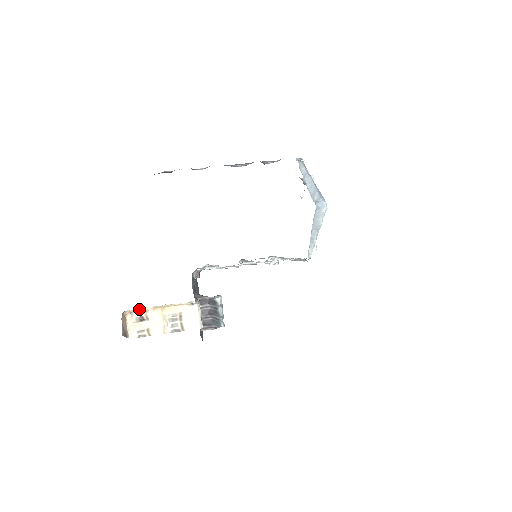
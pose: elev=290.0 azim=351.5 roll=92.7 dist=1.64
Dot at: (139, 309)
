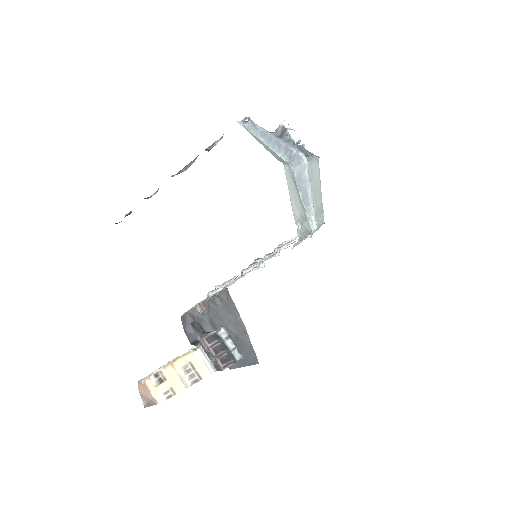
Dot at: (152, 373)
